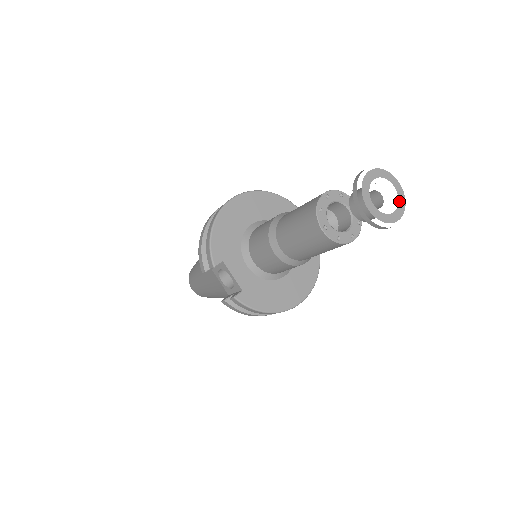
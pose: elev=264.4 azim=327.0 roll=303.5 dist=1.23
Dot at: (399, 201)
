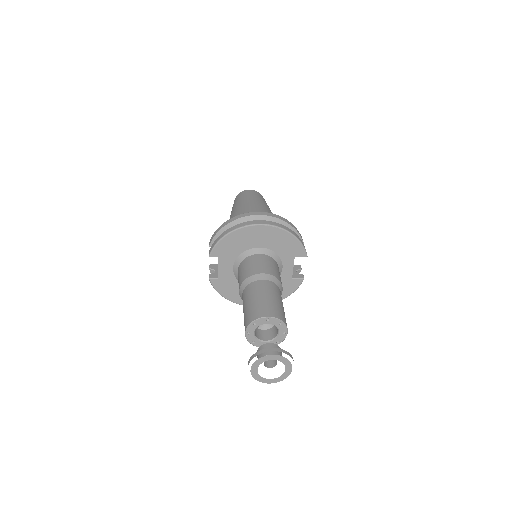
Dot at: (281, 376)
